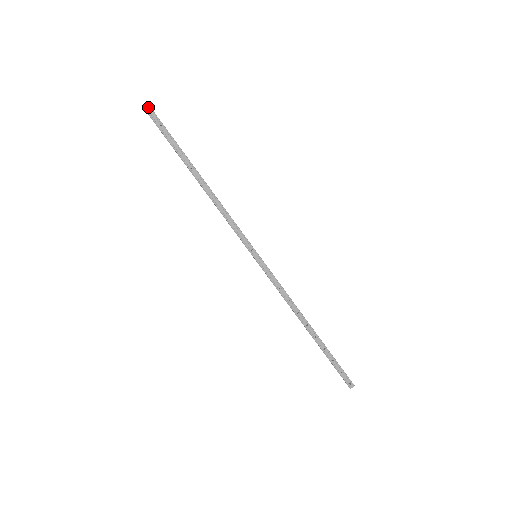
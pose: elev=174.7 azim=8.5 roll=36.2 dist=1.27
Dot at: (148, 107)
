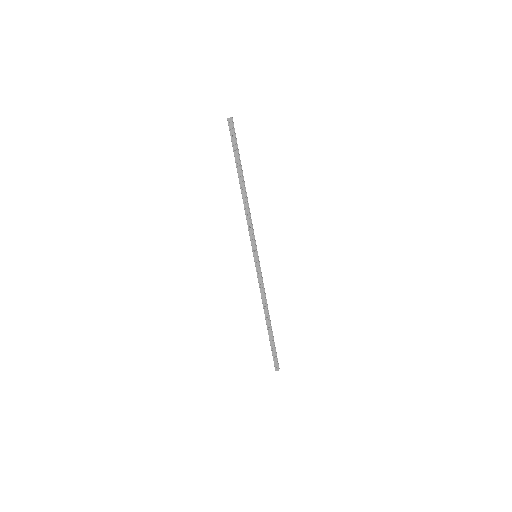
Dot at: (230, 118)
